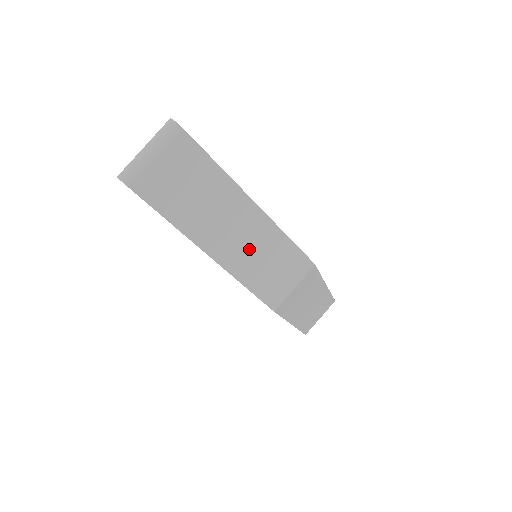
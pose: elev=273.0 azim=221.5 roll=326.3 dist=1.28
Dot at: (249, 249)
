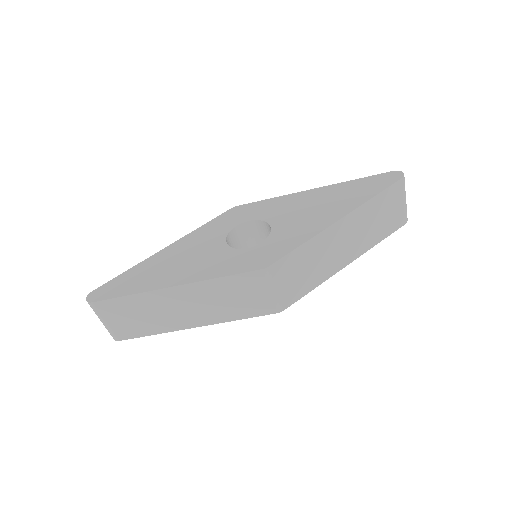
Dot at: (210, 305)
